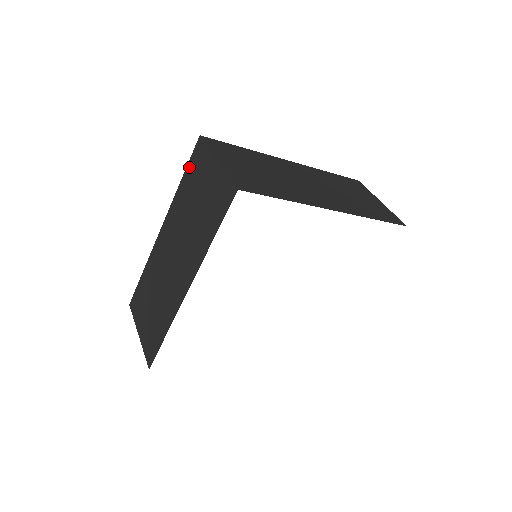
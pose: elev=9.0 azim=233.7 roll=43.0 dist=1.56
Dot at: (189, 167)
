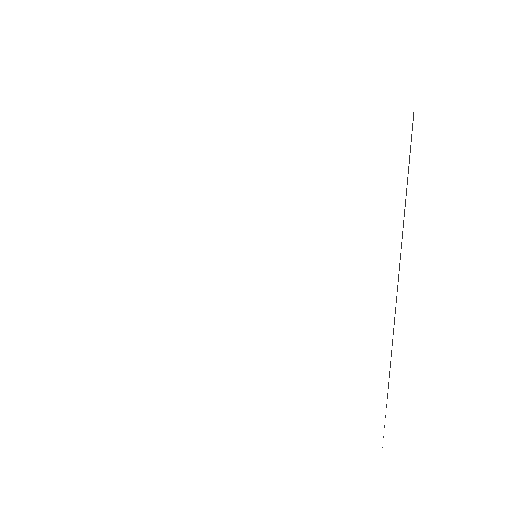
Dot at: occluded
